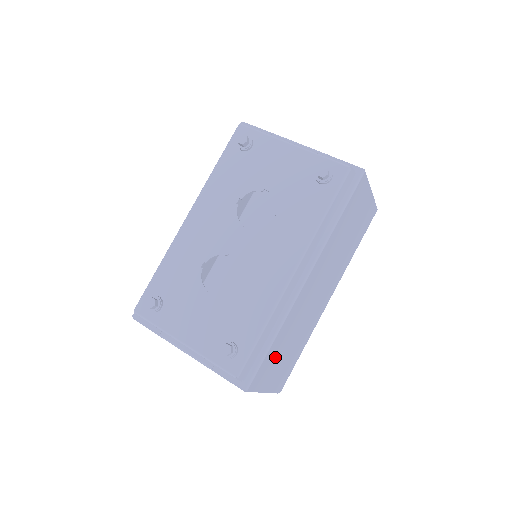
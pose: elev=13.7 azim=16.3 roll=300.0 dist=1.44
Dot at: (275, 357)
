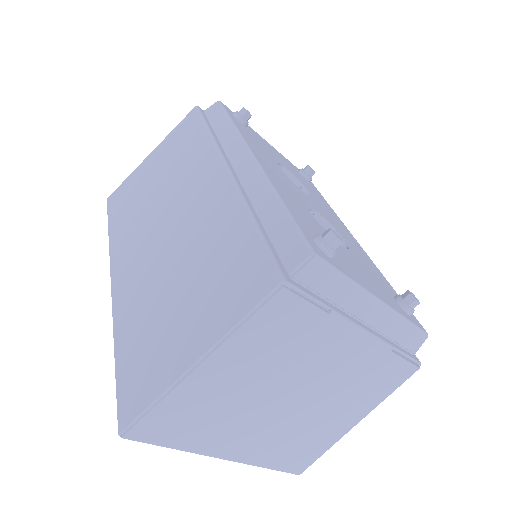
Dot at: occluded
